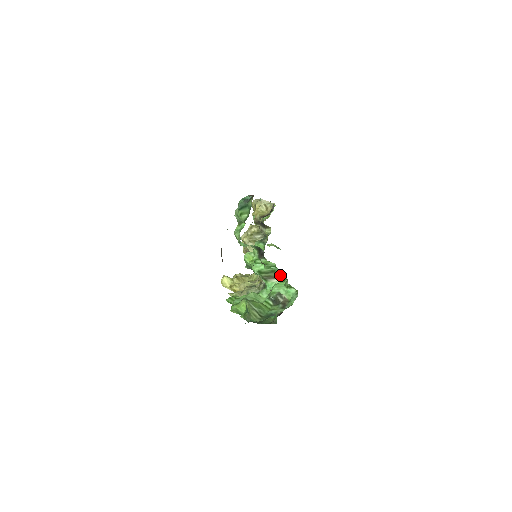
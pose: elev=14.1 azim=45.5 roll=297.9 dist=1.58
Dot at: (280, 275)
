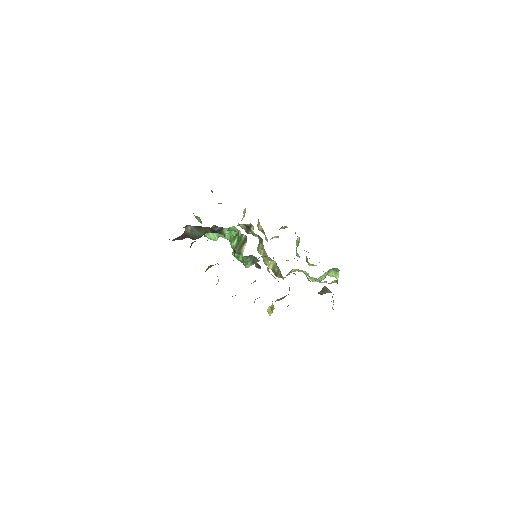
Dot at: (232, 233)
